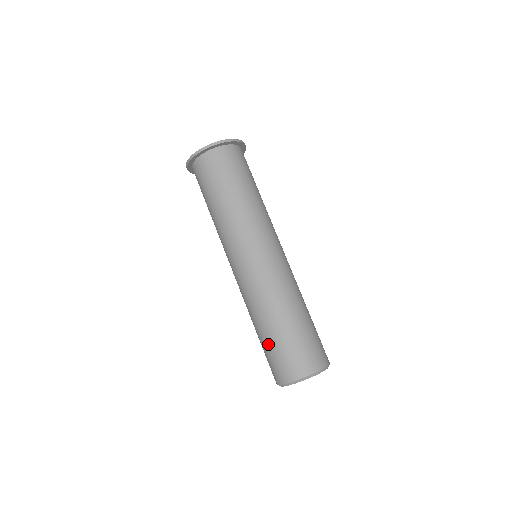
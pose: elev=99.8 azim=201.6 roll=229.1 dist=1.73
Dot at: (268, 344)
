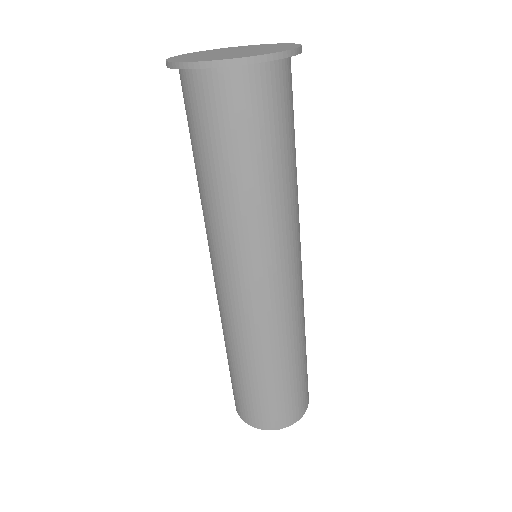
Dot at: occluded
